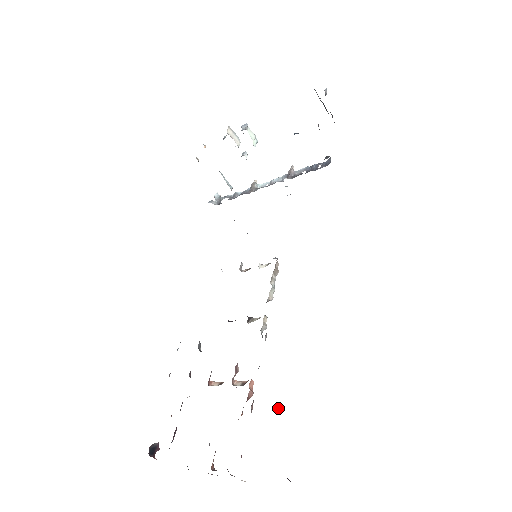
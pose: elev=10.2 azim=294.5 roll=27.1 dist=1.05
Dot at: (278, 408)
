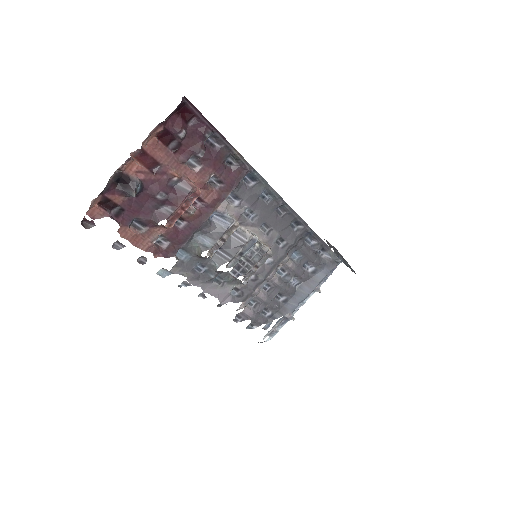
Dot at: (204, 144)
